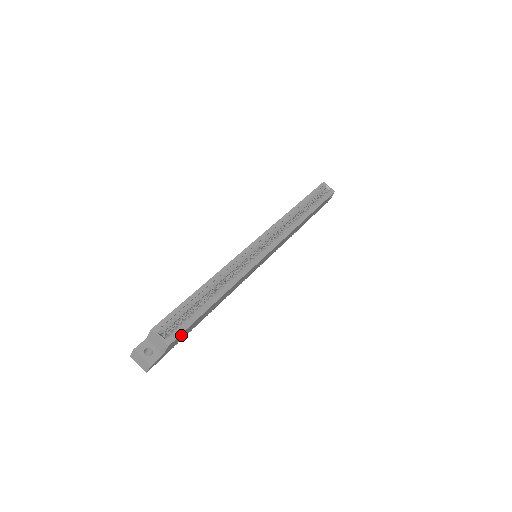
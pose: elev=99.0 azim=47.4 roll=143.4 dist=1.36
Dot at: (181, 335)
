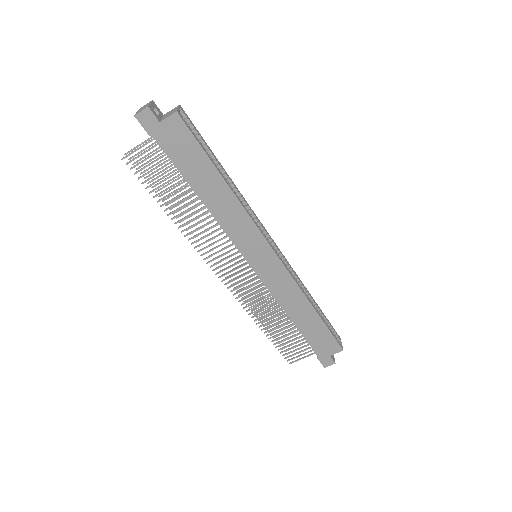
Dot at: (184, 135)
